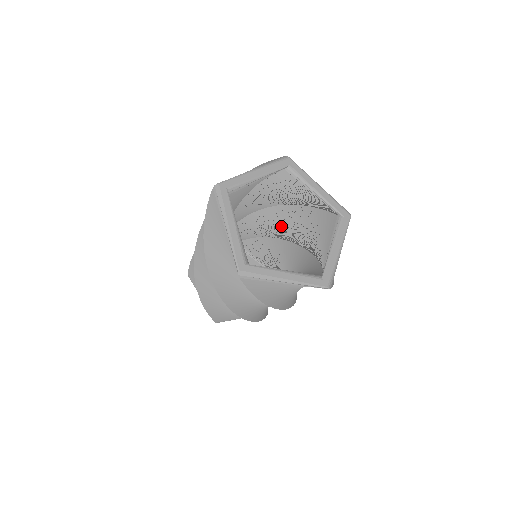
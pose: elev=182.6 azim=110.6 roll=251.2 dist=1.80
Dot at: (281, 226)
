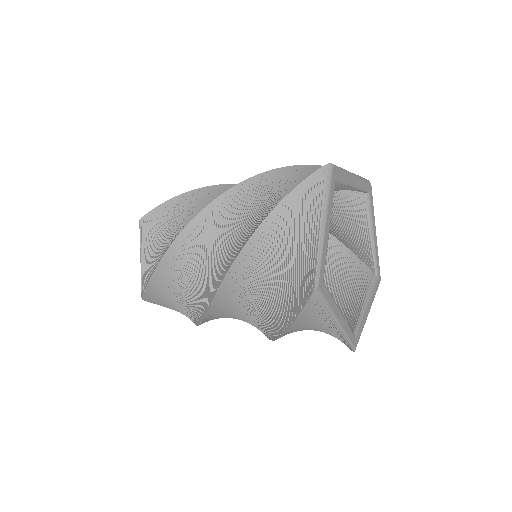
Dot at: occluded
